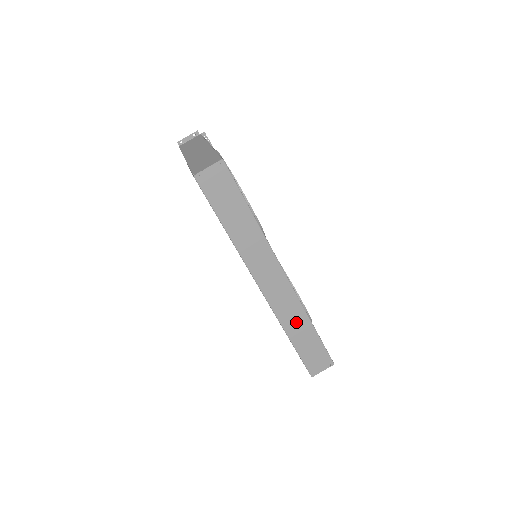
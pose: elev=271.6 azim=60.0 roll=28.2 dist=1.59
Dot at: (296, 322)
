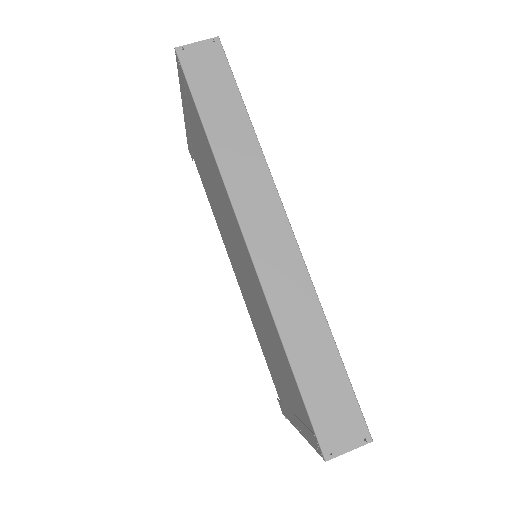
Dot at: (301, 320)
